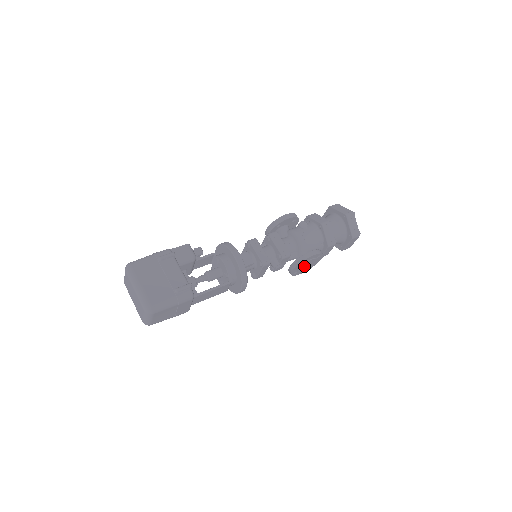
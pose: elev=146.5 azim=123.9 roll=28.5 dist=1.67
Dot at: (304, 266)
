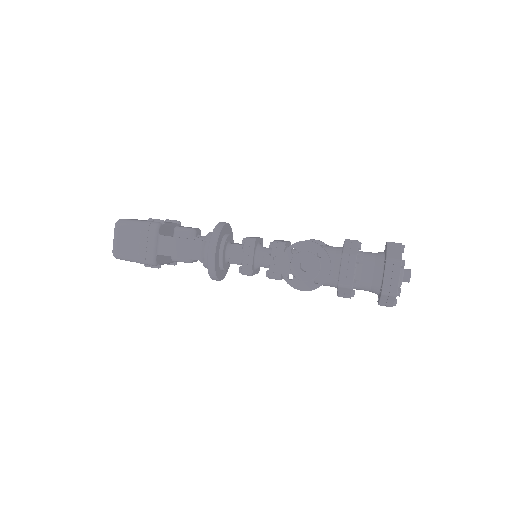
Dot at: (303, 271)
